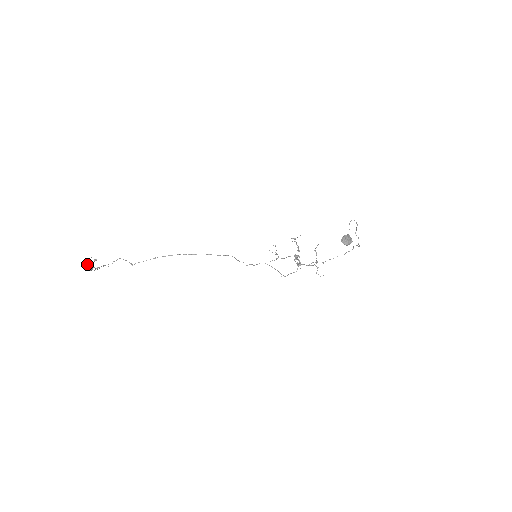
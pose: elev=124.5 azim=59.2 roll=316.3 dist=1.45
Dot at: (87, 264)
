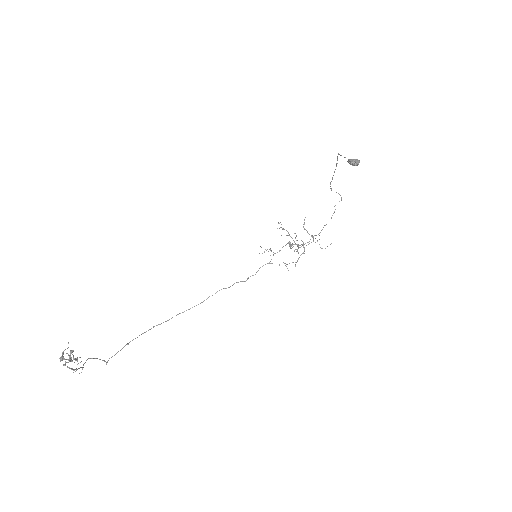
Dot at: occluded
